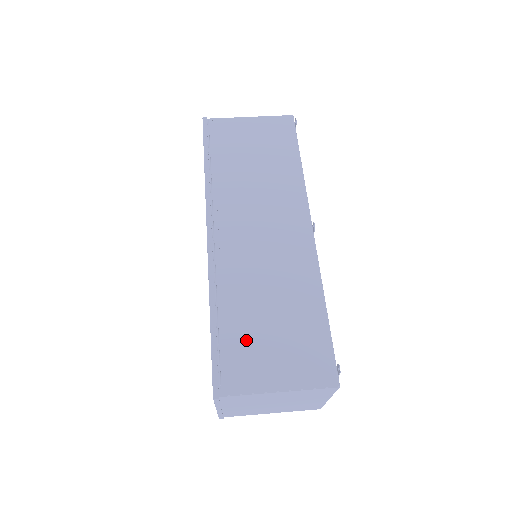
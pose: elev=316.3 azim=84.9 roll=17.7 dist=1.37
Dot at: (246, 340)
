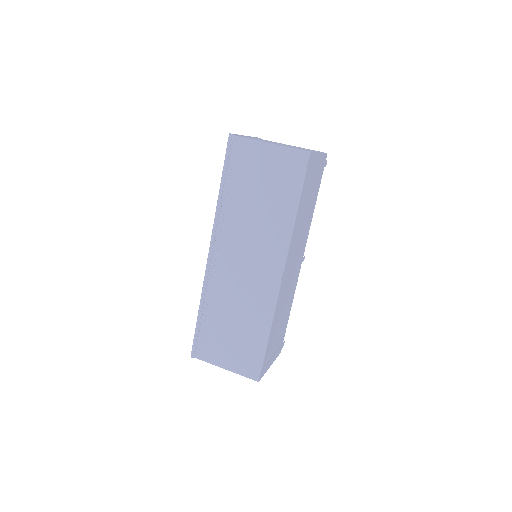
Dot at: (215, 334)
